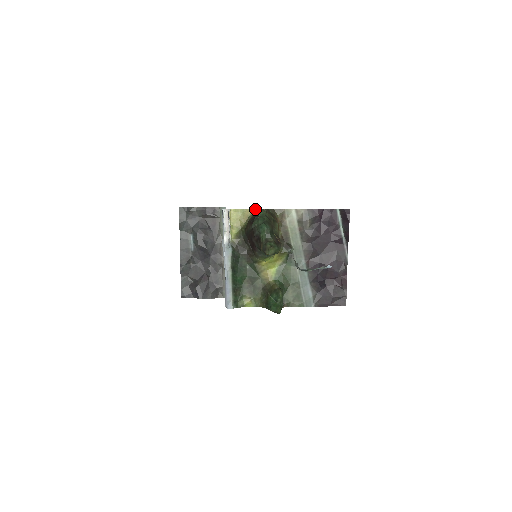
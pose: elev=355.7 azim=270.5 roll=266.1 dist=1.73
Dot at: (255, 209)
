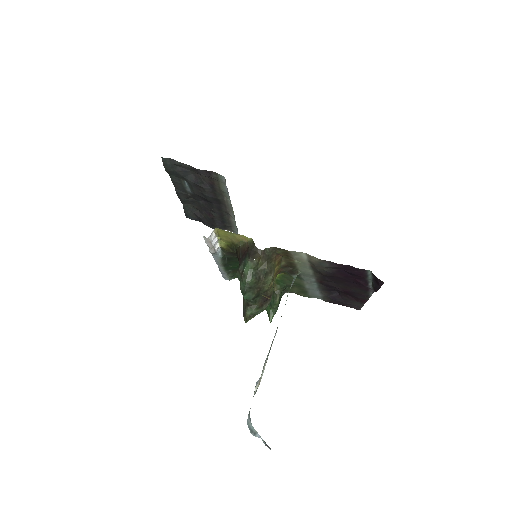
Dot at: (249, 238)
